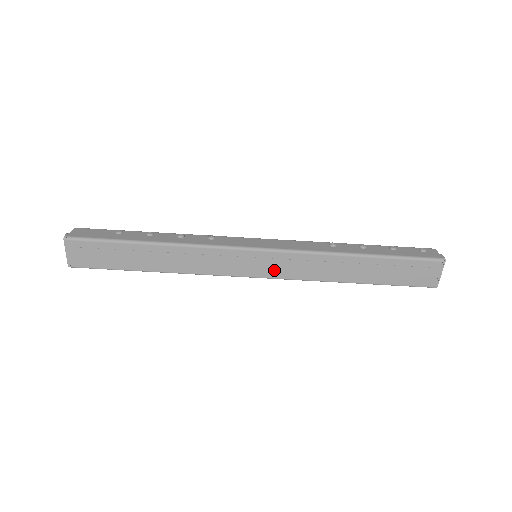
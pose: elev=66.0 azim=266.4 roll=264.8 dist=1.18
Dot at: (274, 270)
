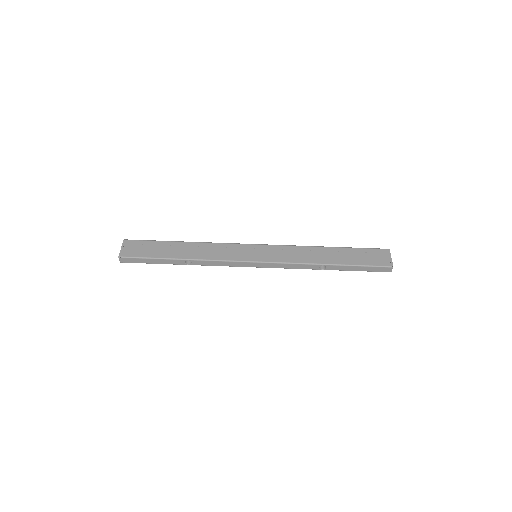
Dot at: (270, 256)
